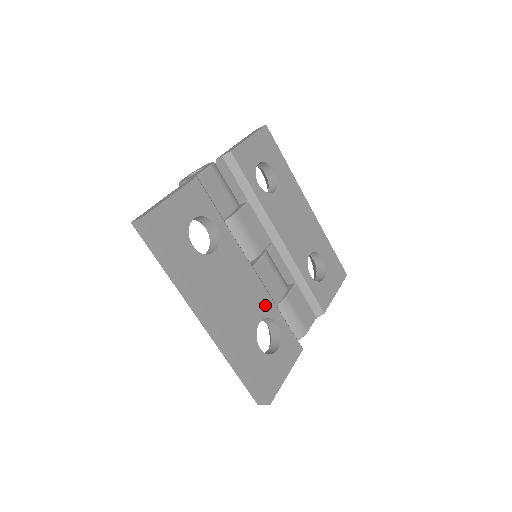
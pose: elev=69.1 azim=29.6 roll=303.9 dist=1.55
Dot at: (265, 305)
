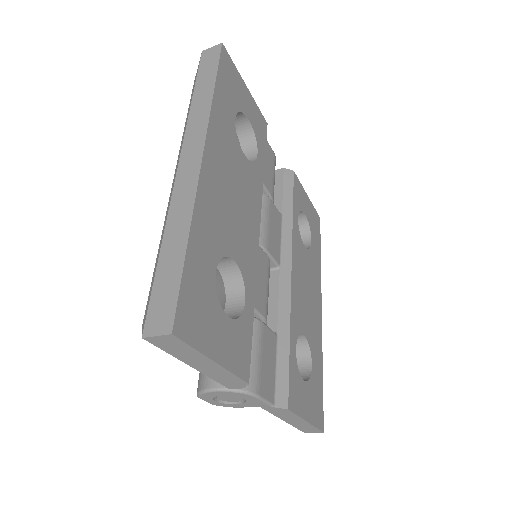
Dot at: (248, 265)
